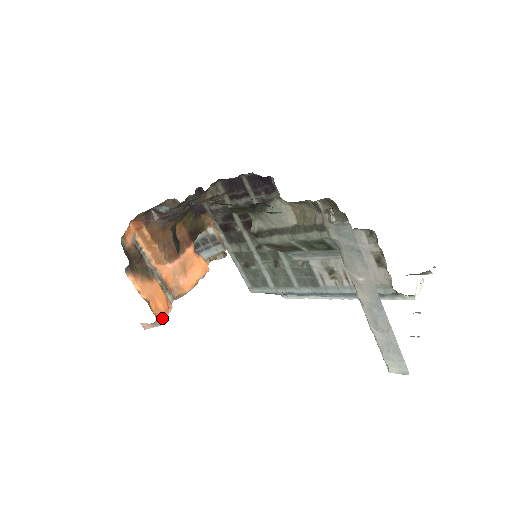
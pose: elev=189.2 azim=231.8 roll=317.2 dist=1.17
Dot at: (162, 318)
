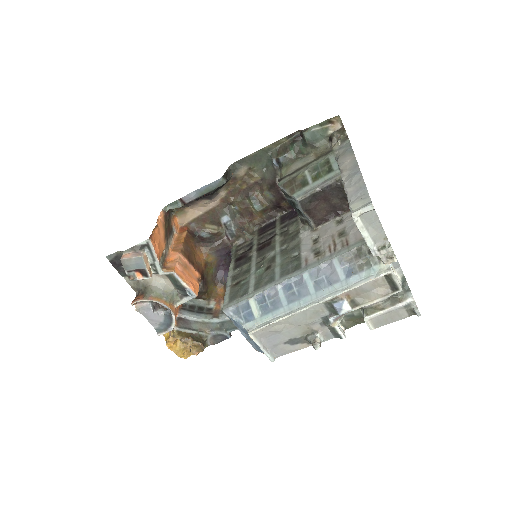
Dot at: (152, 242)
